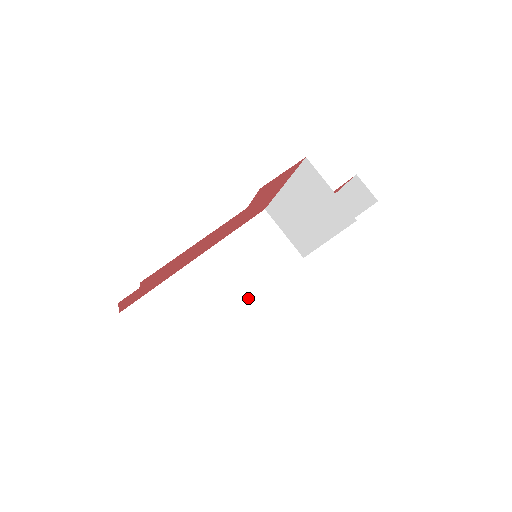
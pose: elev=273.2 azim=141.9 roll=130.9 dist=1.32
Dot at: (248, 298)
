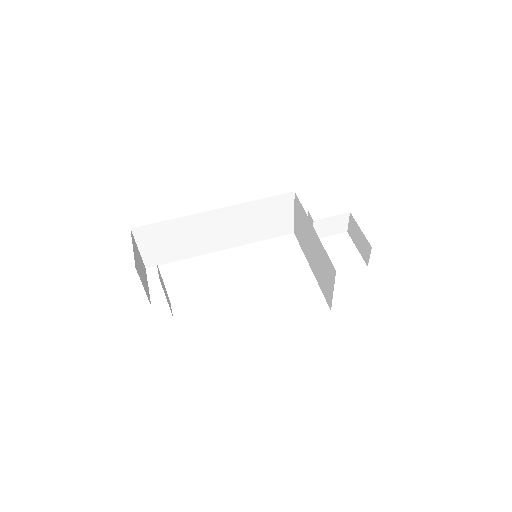
Dot at: (234, 245)
